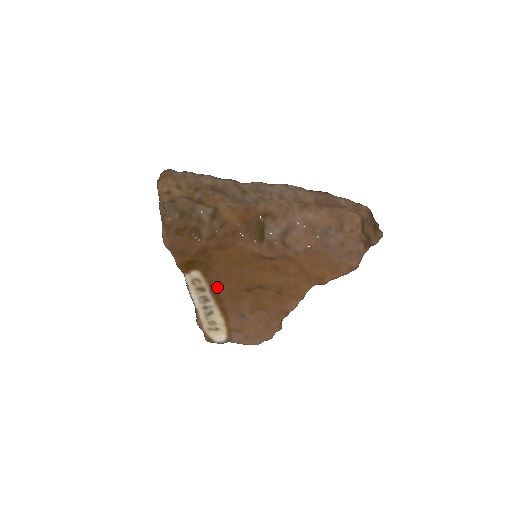
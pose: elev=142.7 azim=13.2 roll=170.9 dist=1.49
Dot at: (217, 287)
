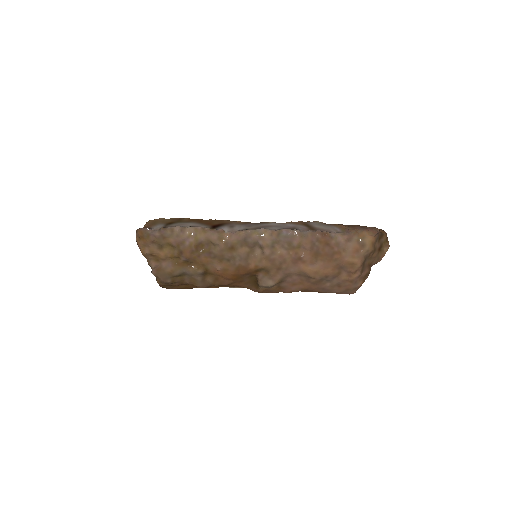
Dot at: occluded
